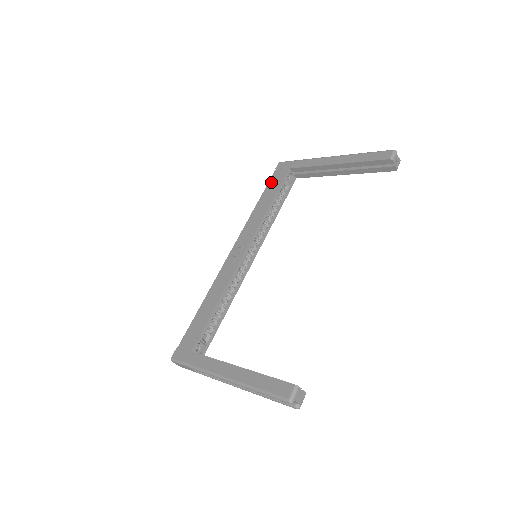
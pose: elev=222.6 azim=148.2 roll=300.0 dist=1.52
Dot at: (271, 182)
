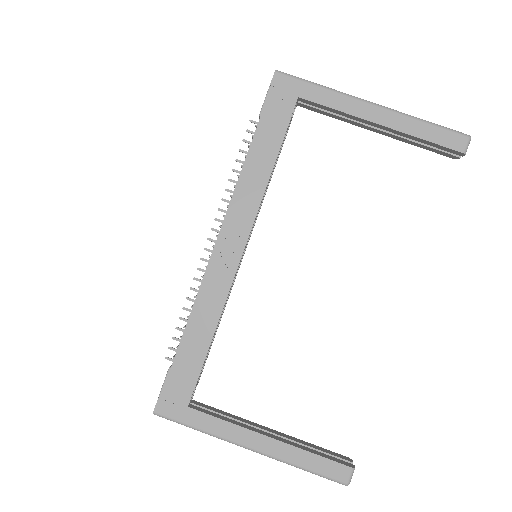
Dot at: (267, 116)
